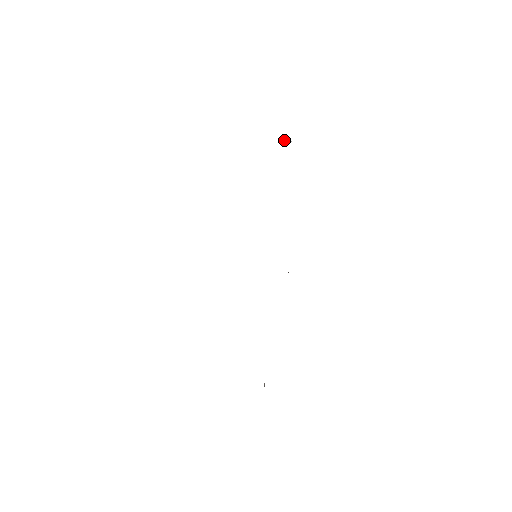
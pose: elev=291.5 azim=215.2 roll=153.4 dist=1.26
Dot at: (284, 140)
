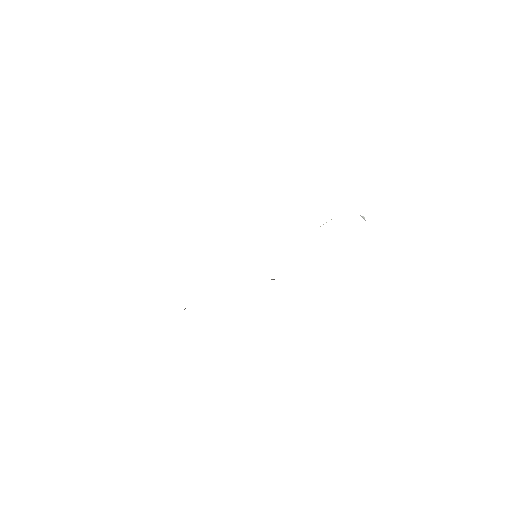
Dot at: occluded
